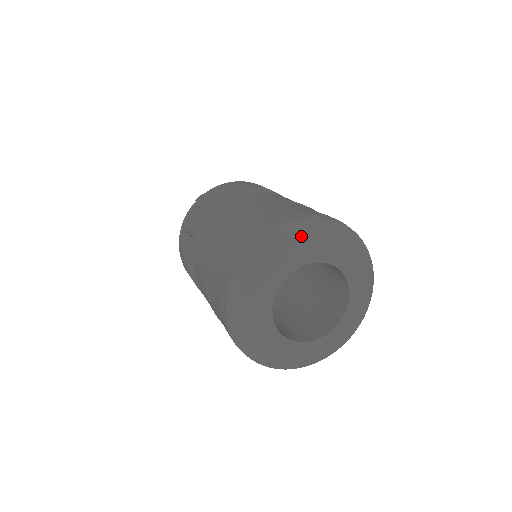
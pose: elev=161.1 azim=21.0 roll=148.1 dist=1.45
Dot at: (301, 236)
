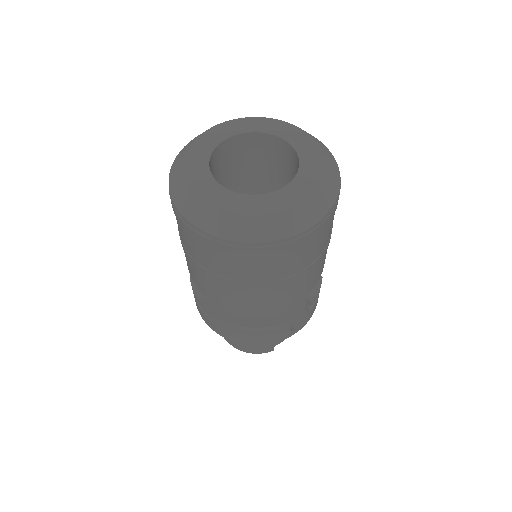
Dot at: (263, 118)
